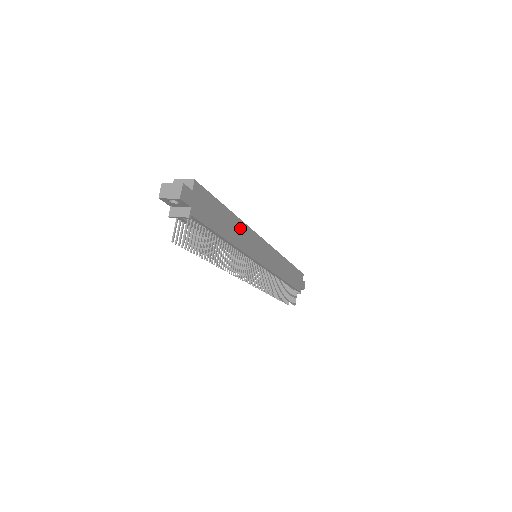
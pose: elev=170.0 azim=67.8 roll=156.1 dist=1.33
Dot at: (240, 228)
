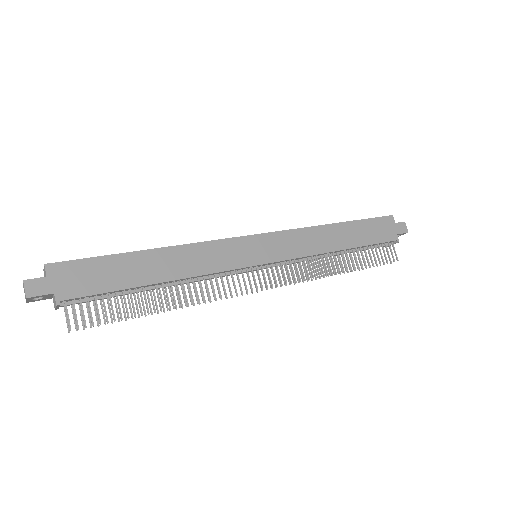
Dot at: (179, 255)
